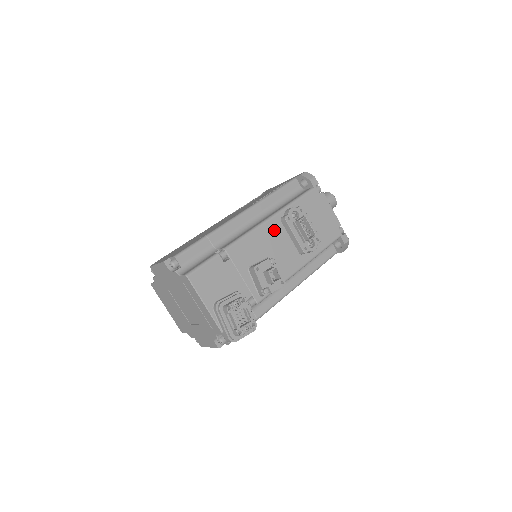
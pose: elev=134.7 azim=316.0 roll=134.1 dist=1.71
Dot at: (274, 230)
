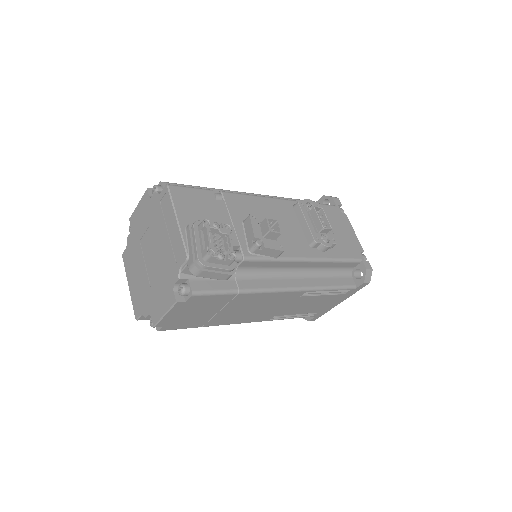
Dot at: (283, 209)
